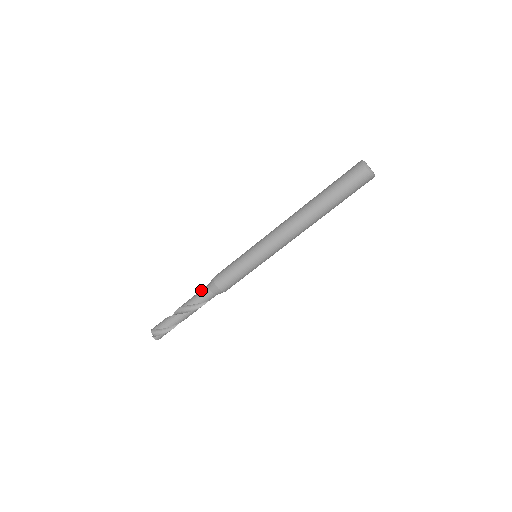
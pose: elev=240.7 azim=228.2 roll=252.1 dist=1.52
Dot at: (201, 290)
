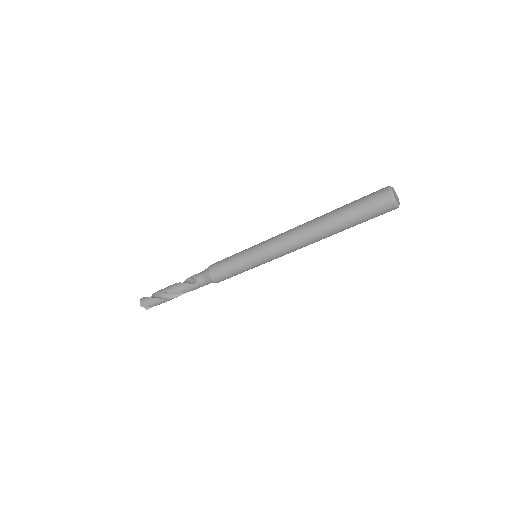
Dot at: (196, 283)
